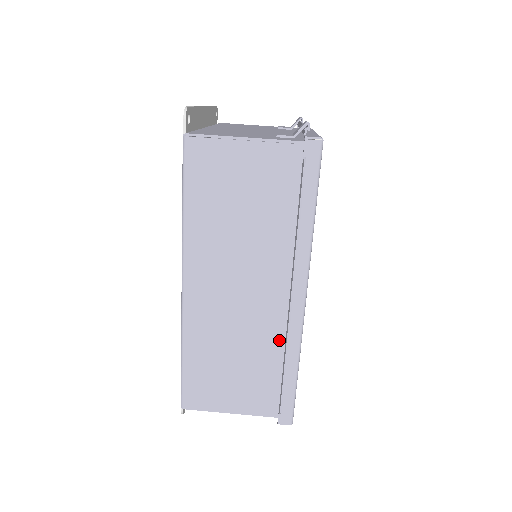
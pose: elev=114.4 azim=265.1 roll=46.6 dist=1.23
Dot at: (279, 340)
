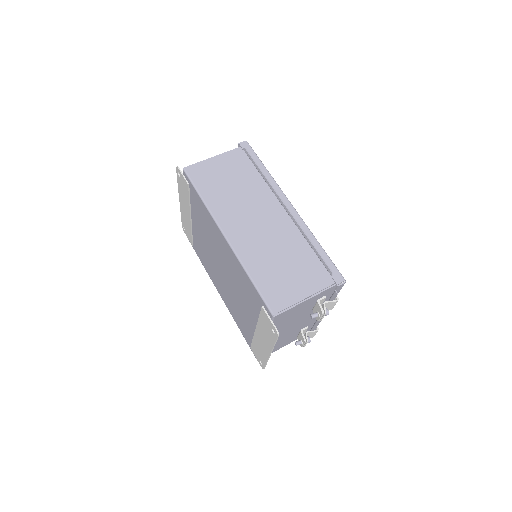
Dot at: (297, 236)
